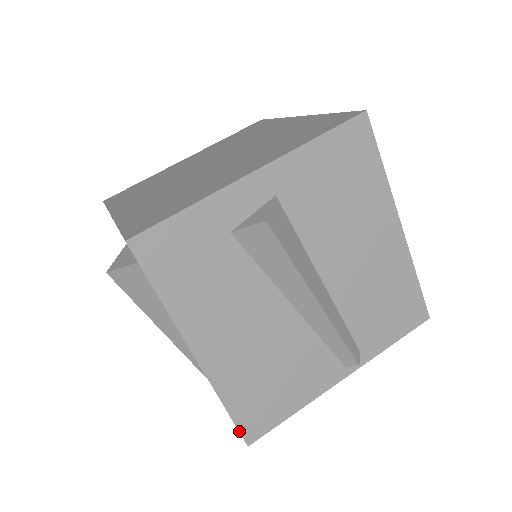
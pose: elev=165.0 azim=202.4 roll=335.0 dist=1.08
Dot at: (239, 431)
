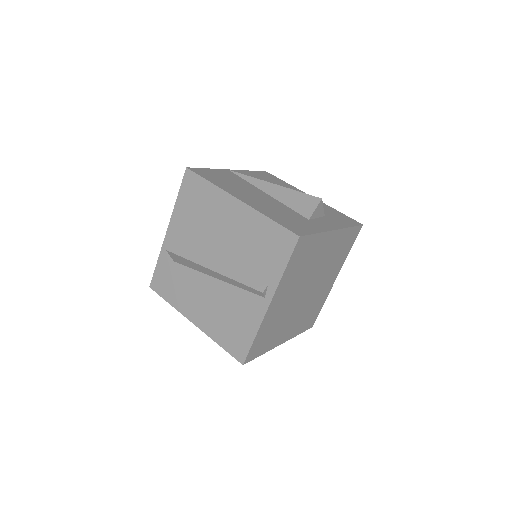
Dot at: occluded
